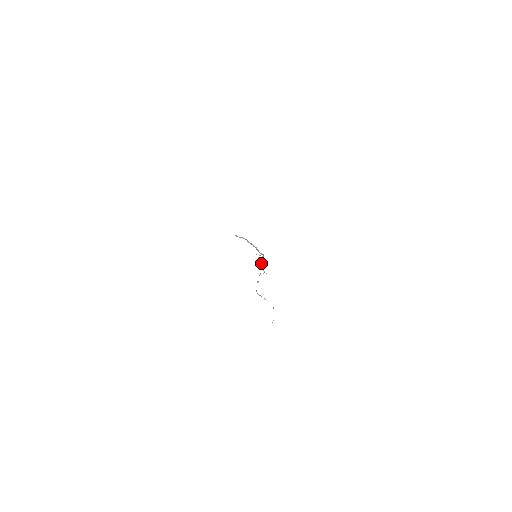
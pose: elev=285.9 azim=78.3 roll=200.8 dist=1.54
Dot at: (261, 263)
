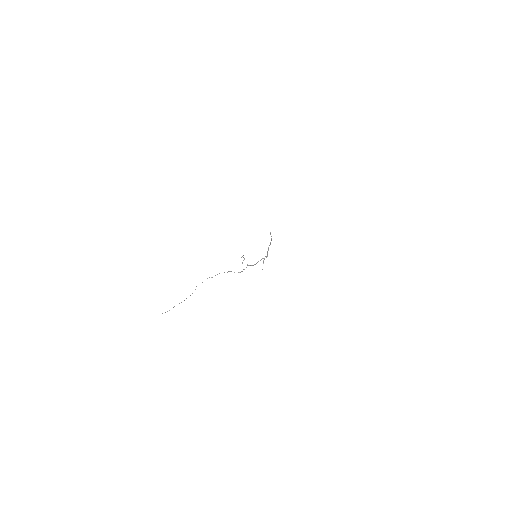
Dot at: occluded
